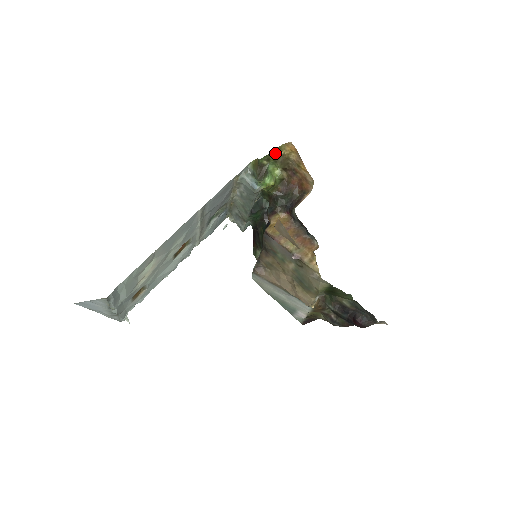
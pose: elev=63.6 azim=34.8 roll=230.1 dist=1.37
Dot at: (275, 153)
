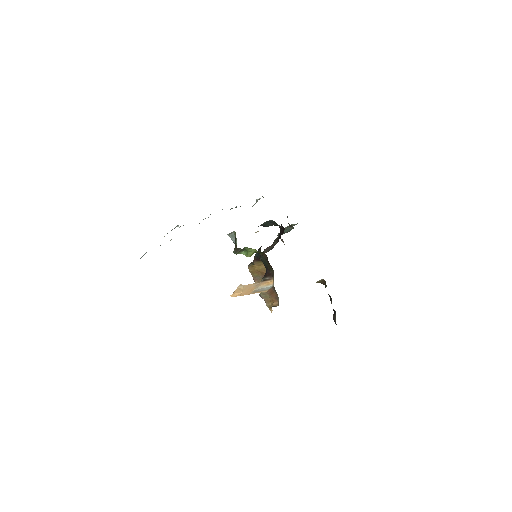
Dot at: occluded
